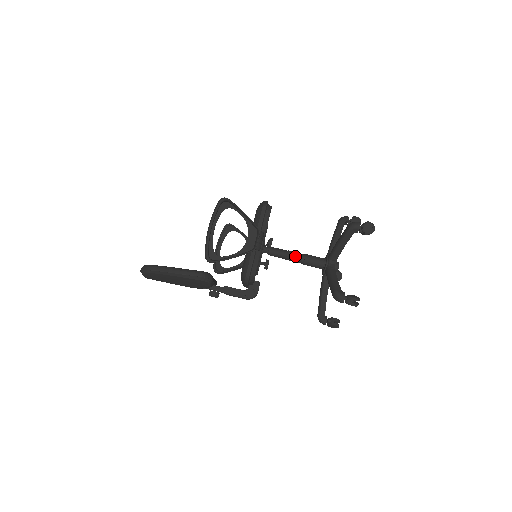
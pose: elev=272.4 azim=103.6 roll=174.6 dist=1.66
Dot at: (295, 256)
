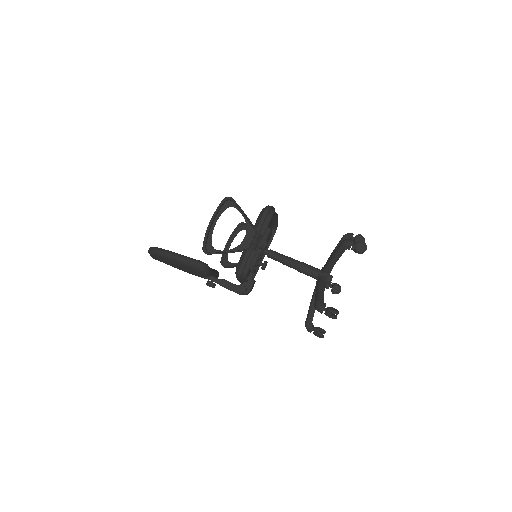
Dot at: (292, 262)
